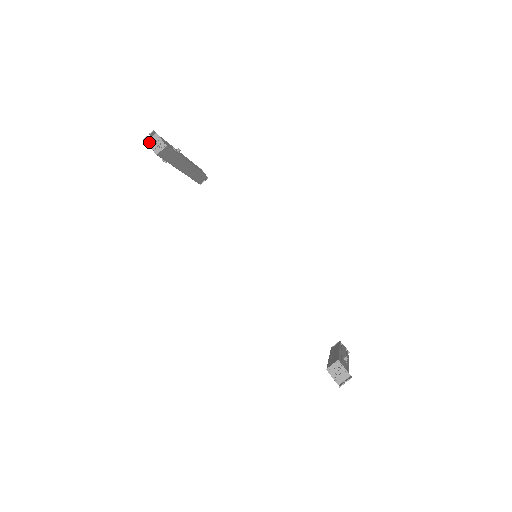
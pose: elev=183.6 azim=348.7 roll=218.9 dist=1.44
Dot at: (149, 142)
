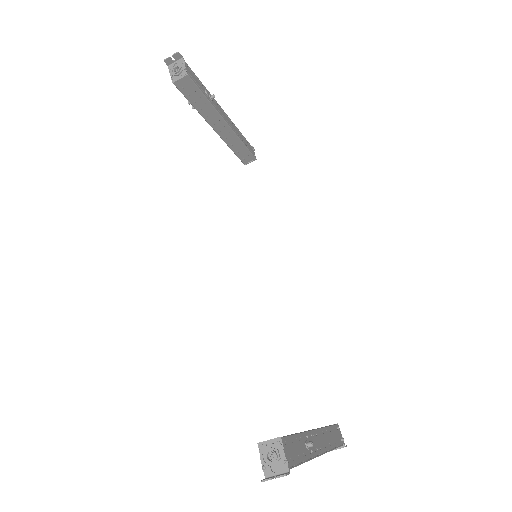
Dot at: (171, 67)
